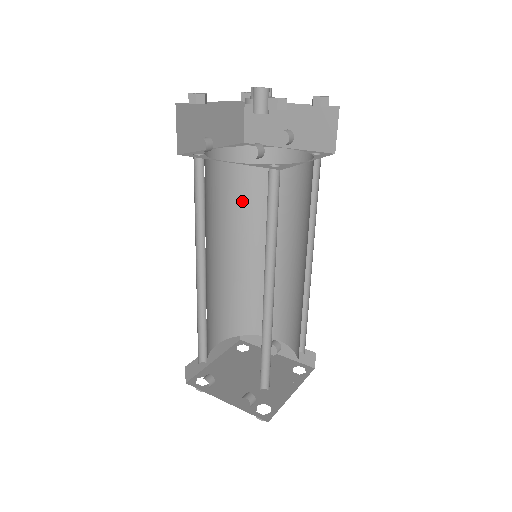
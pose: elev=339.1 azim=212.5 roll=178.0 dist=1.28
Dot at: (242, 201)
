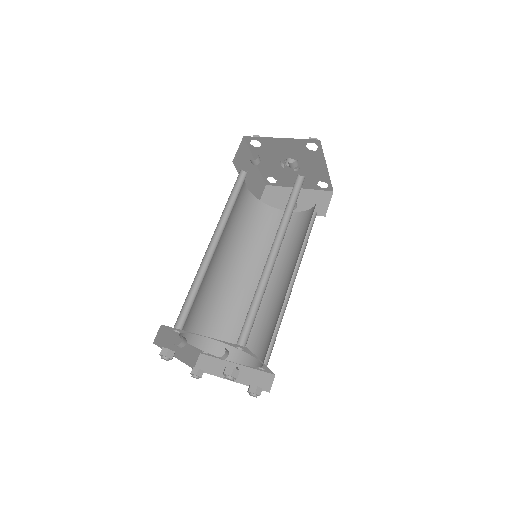
Dot at: (247, 235)
